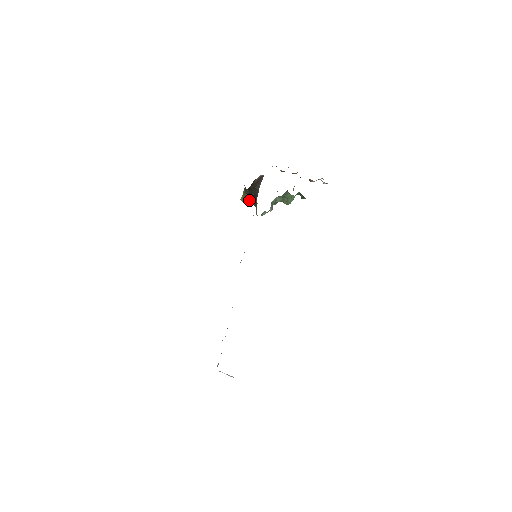
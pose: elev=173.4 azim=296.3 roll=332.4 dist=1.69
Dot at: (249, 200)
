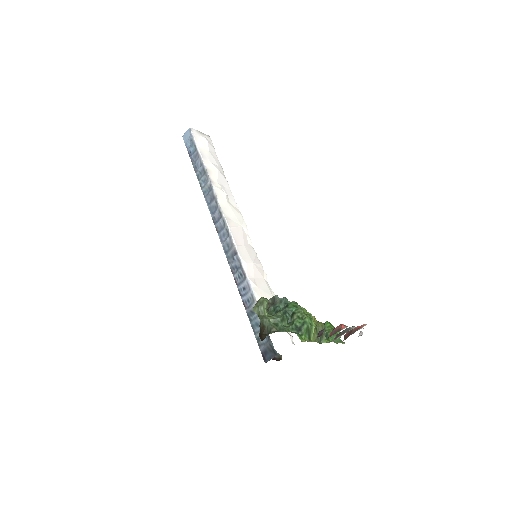
Dot at: occluded
